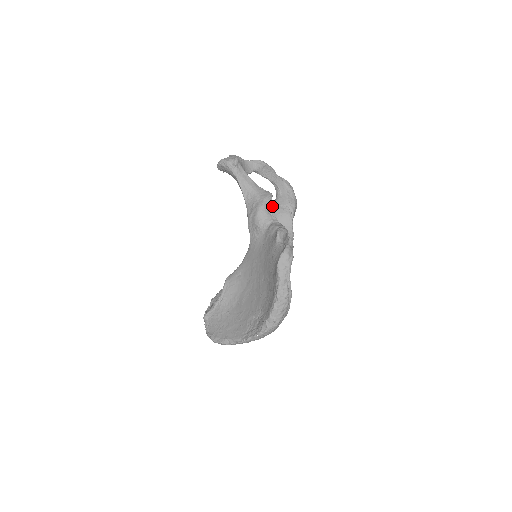
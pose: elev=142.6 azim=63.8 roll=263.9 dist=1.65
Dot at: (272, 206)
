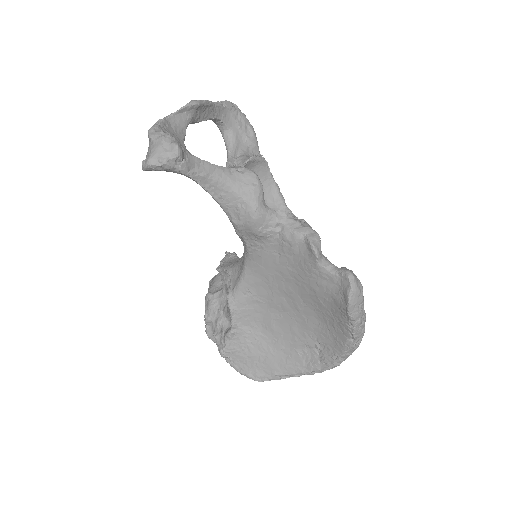
Dot at: occluded
